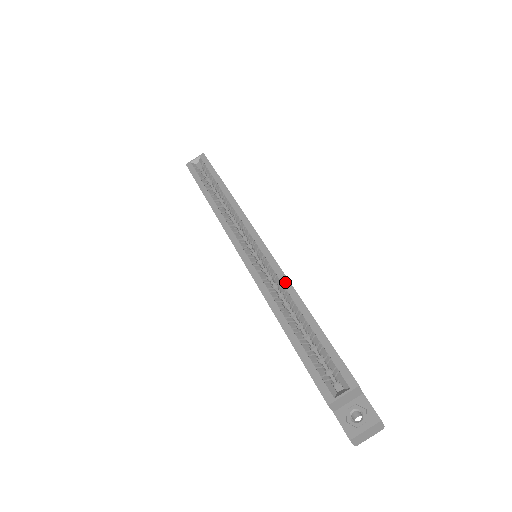
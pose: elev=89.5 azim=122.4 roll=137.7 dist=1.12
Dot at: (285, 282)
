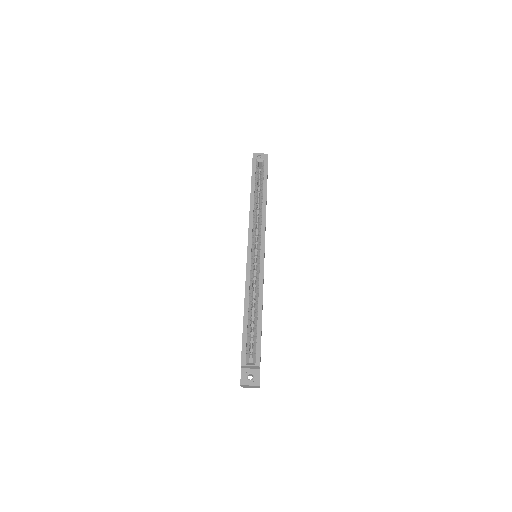
Dot at: (261, 289)
